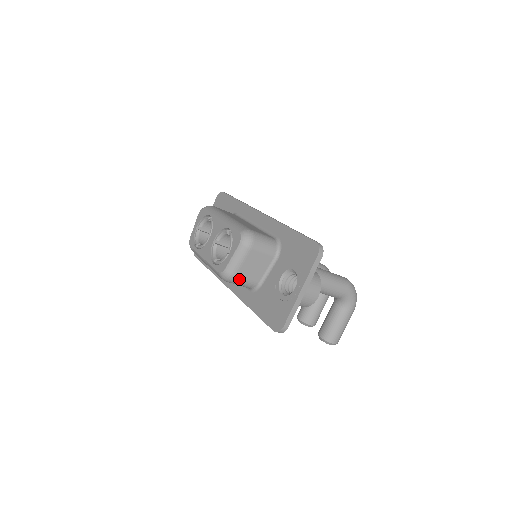
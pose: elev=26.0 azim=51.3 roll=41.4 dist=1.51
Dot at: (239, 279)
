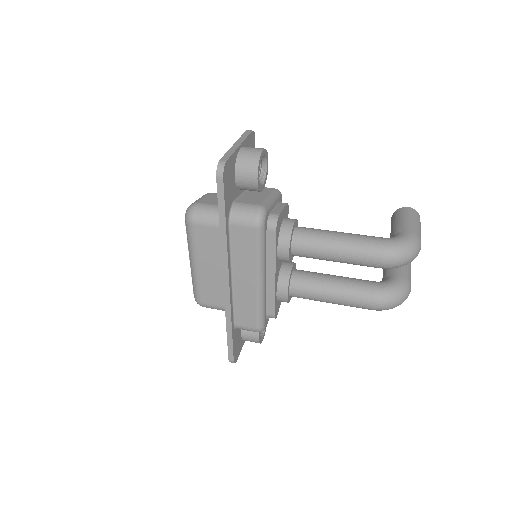
Dot at: occluded
